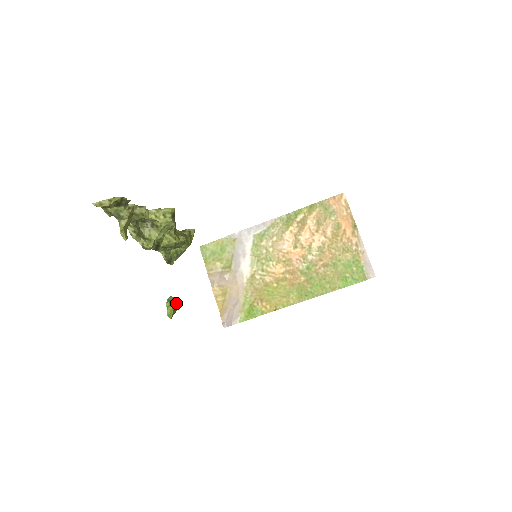
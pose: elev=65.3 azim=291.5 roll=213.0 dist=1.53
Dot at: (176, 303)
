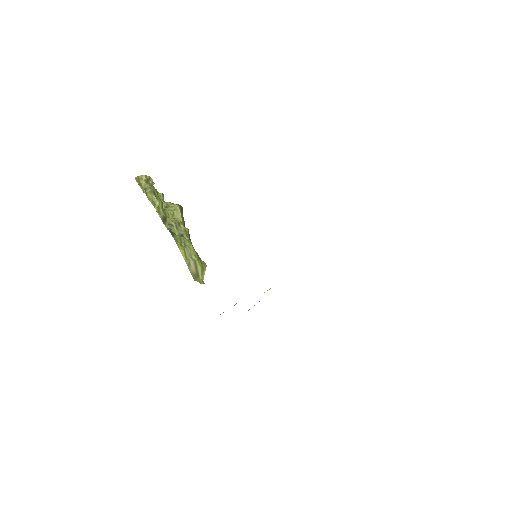
Dot at: (160, 200)
